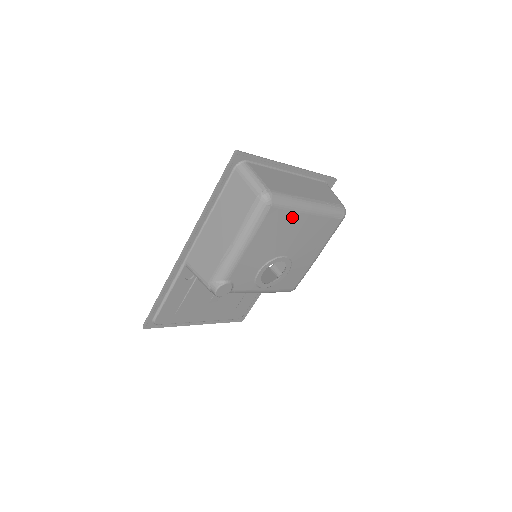
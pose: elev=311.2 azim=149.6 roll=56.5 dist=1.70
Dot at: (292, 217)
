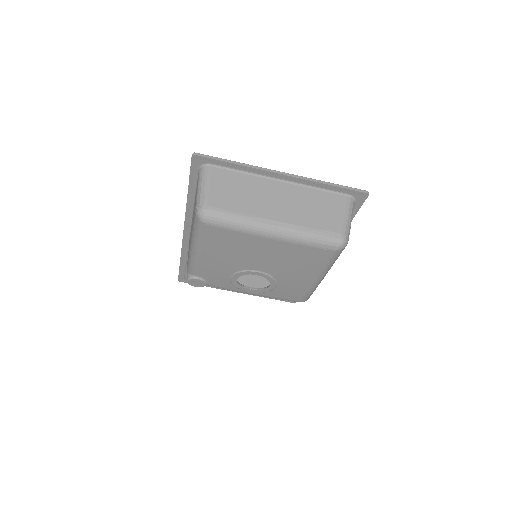
Dot at: (245, 238)
